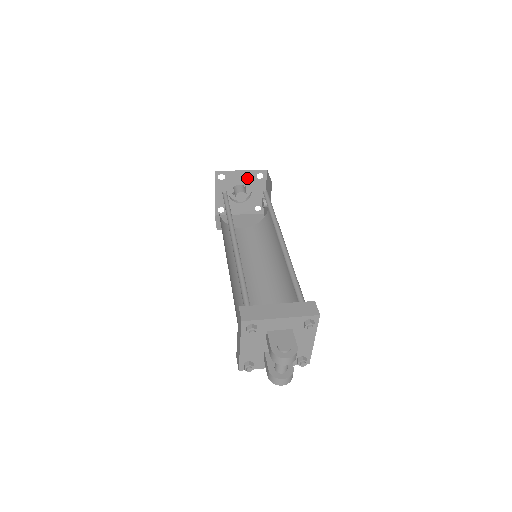
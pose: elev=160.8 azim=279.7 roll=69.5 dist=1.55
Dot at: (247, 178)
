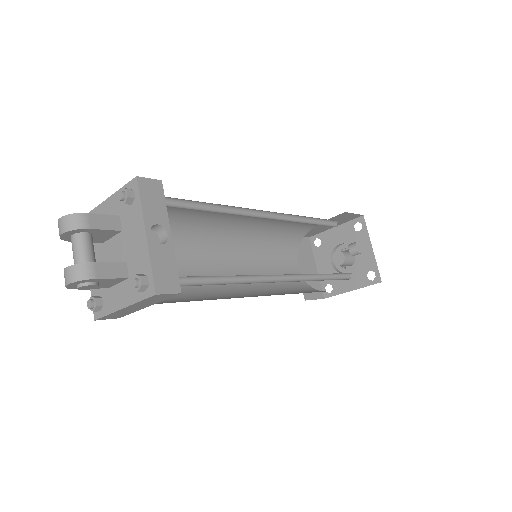
Dot at: (345, 235)
